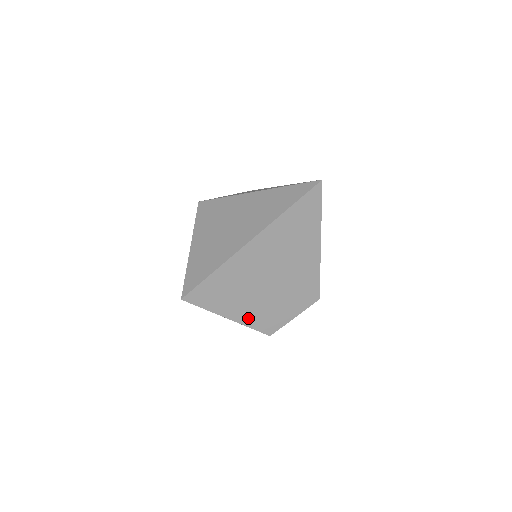
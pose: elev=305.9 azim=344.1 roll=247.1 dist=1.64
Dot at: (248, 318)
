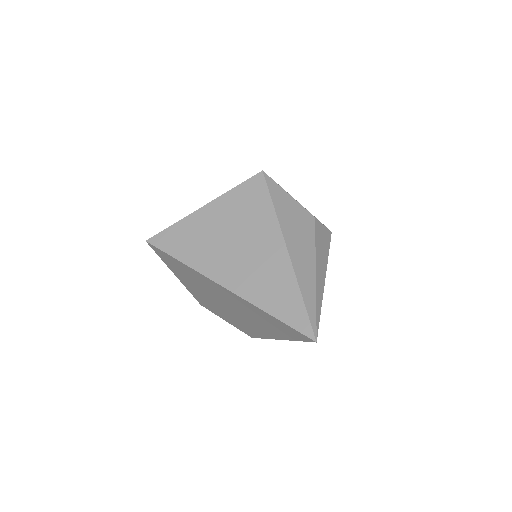
Dot at: (191, 289)
